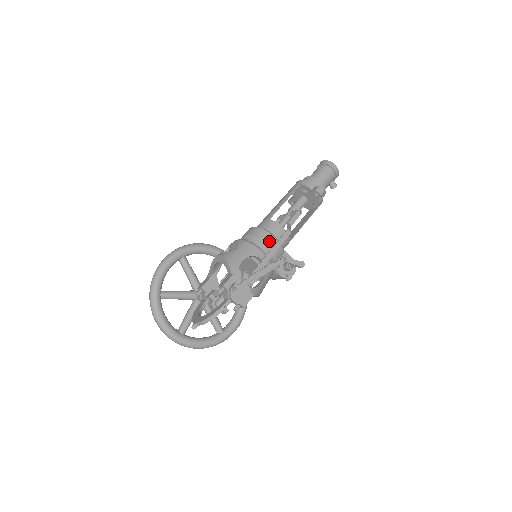
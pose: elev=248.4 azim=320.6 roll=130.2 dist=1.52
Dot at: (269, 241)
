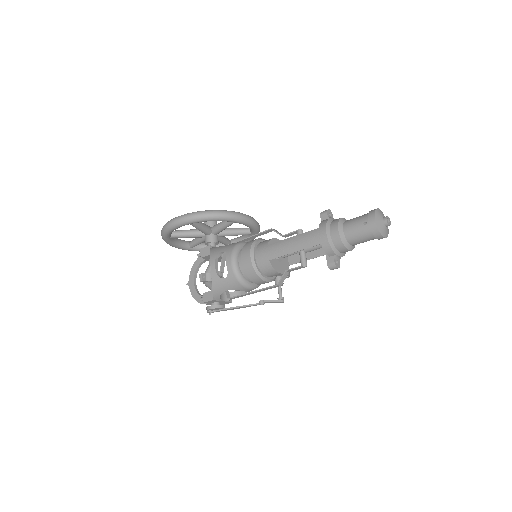
Dot at: (257, 282)
